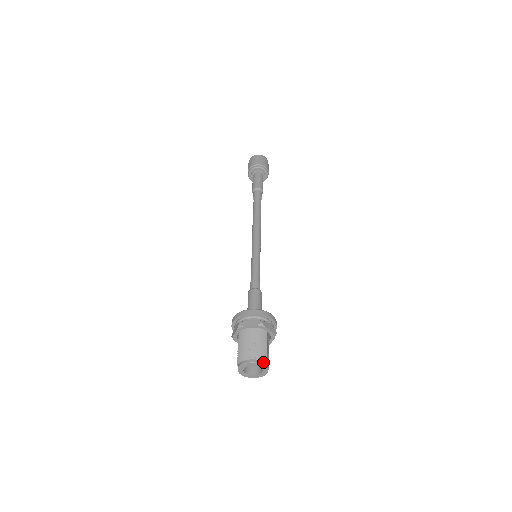
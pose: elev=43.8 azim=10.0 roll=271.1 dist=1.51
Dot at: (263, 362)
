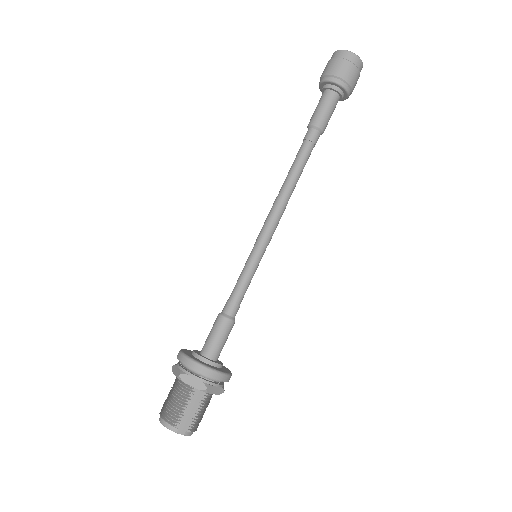
Dot at: (170, 426)
